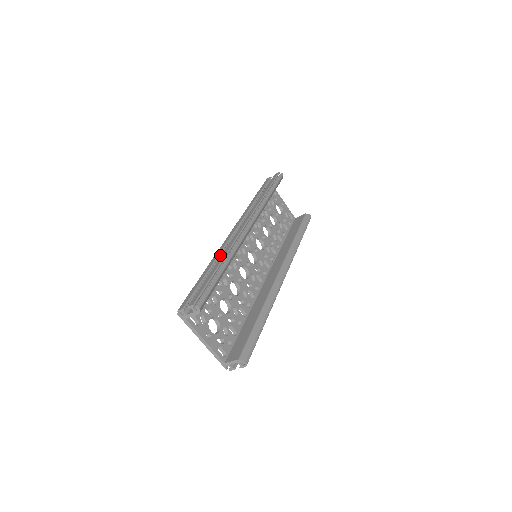
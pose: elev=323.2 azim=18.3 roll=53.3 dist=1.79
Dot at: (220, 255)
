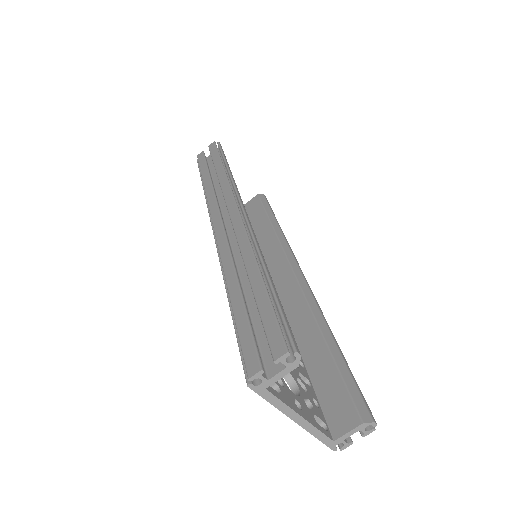
Dot at: (231, 261)
